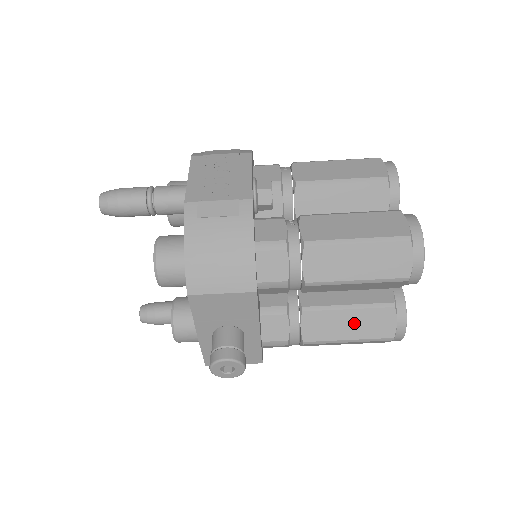
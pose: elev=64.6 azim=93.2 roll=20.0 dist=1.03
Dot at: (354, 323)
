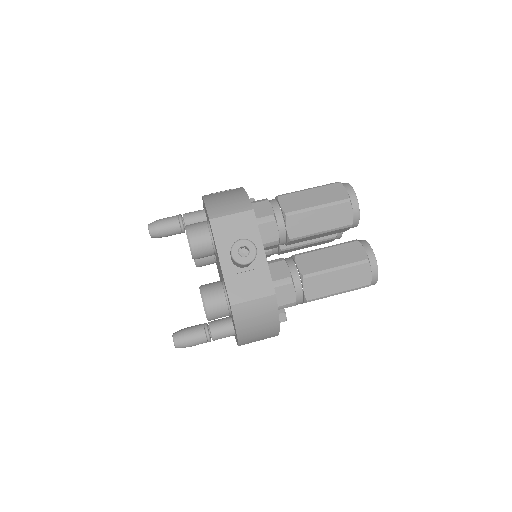
Dot at: (334, 256)
